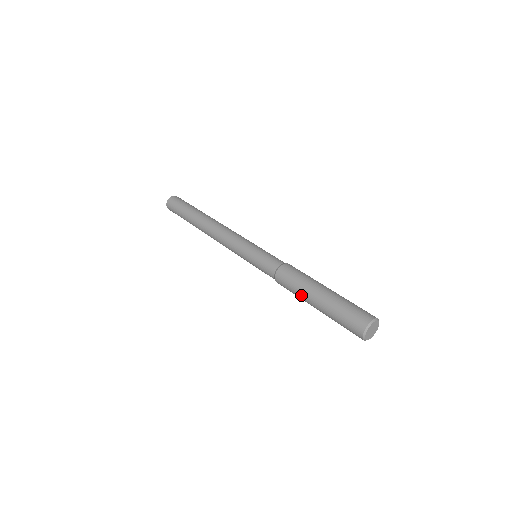
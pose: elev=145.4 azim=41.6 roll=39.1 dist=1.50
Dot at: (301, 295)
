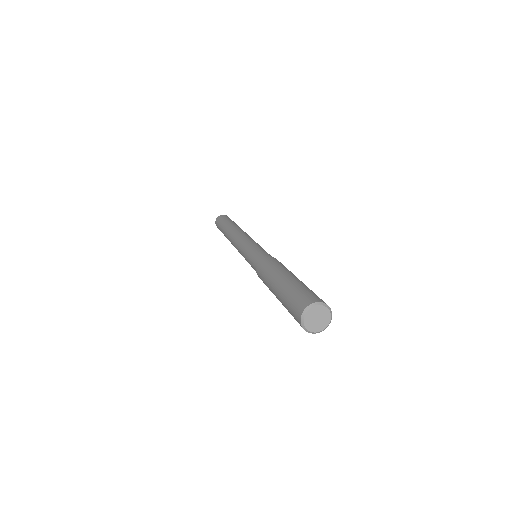
Dot at: occluded
